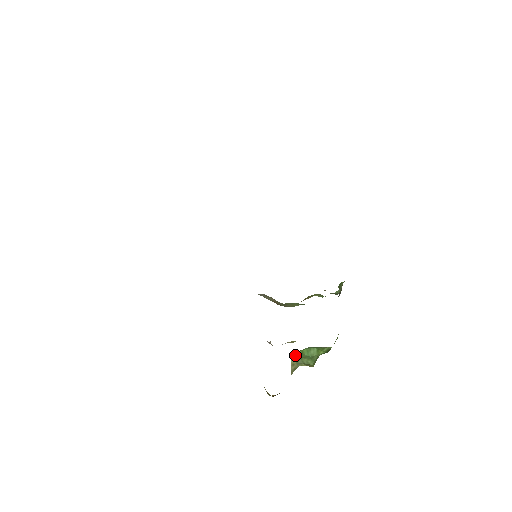
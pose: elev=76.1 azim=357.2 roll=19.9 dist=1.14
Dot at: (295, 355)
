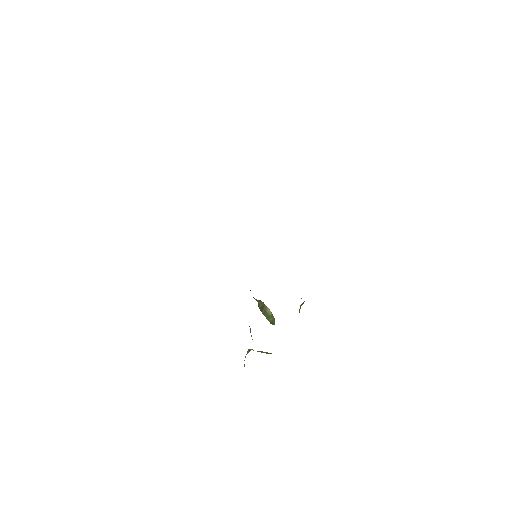
Dot at: occluded
